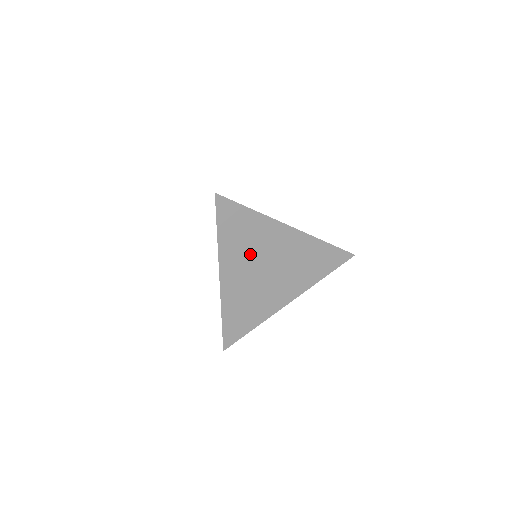
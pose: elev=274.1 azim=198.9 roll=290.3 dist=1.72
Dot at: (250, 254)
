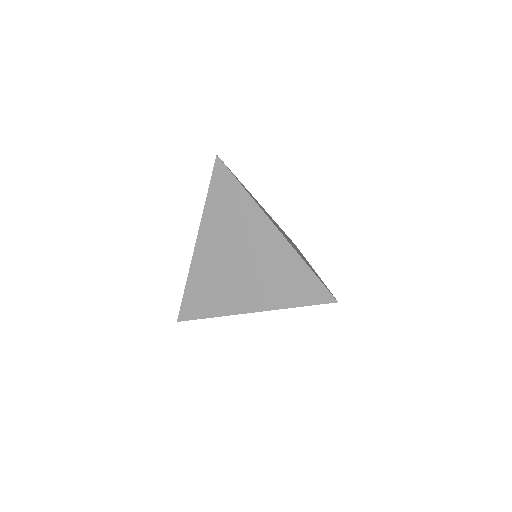
Dot at: occluded
